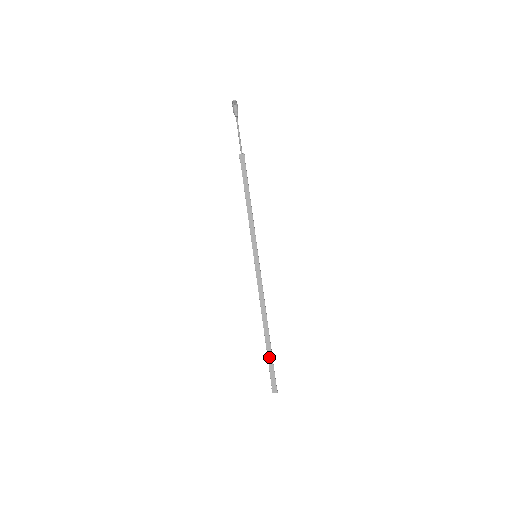
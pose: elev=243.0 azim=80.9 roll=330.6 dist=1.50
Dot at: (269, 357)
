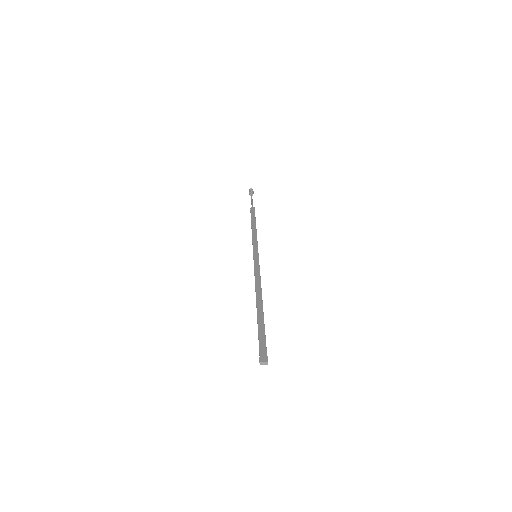
Dot at: (260, 327)
